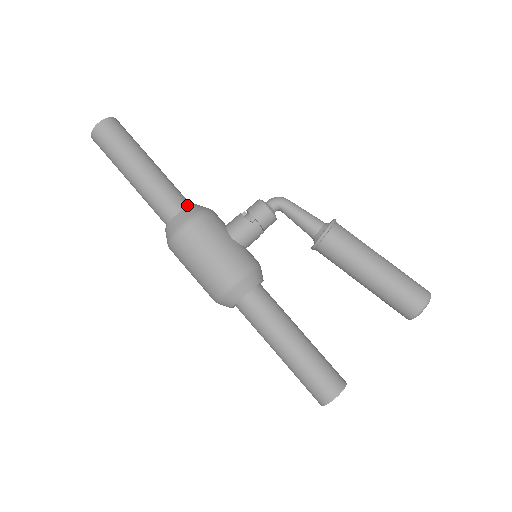
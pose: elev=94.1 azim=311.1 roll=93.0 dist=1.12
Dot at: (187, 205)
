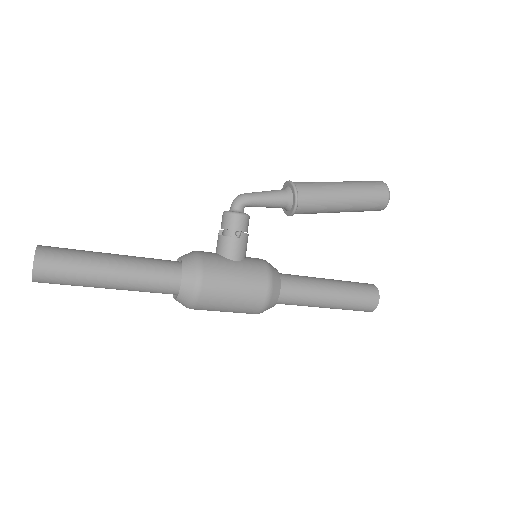
Dot at: (177, 266)
